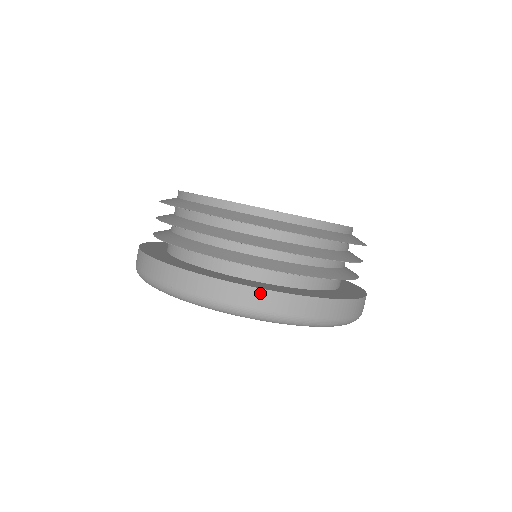
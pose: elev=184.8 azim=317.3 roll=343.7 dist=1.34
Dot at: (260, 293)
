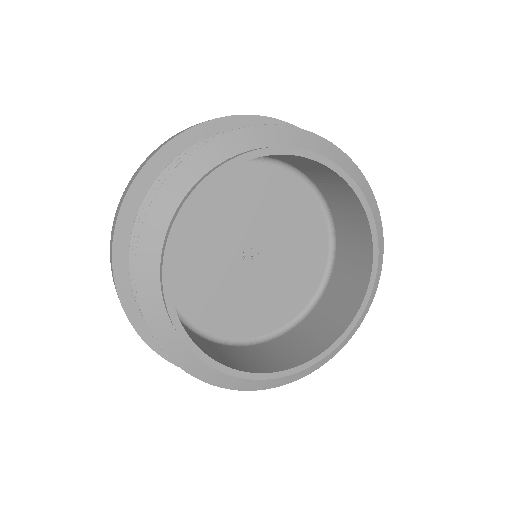
Dot at: (175, 364)
